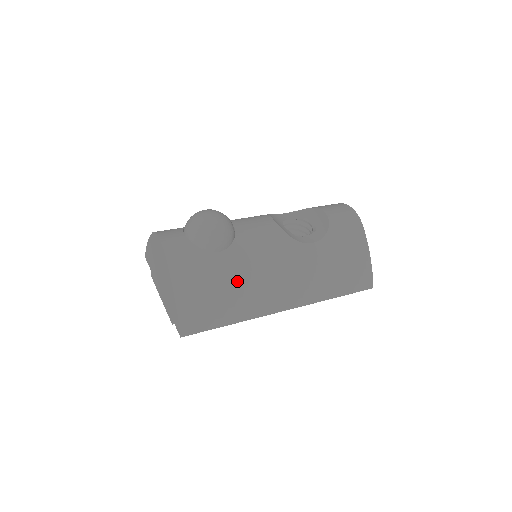
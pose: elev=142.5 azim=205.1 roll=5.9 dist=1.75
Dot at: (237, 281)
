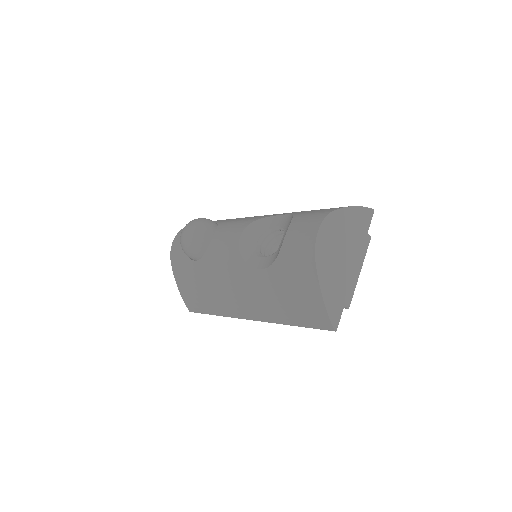
Dot at: (208, 287)
